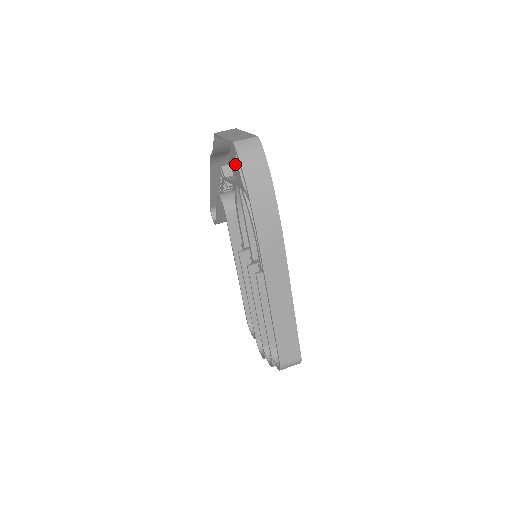
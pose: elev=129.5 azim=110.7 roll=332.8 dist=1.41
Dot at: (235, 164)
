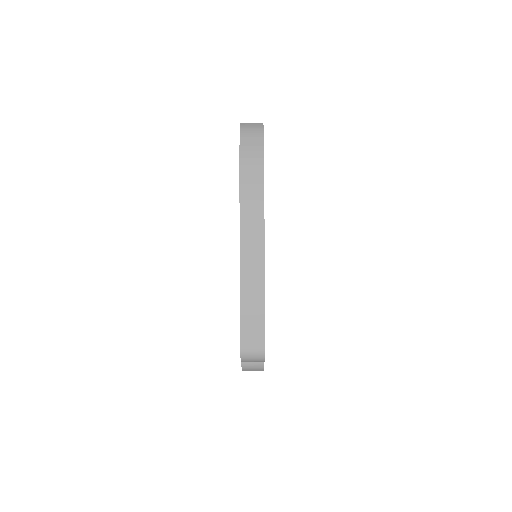
Dot at: occluded
